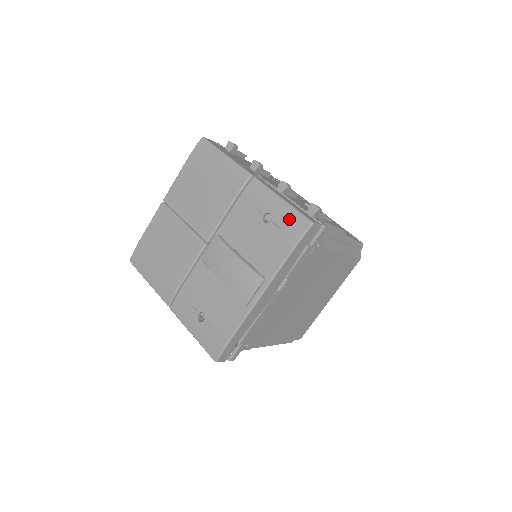
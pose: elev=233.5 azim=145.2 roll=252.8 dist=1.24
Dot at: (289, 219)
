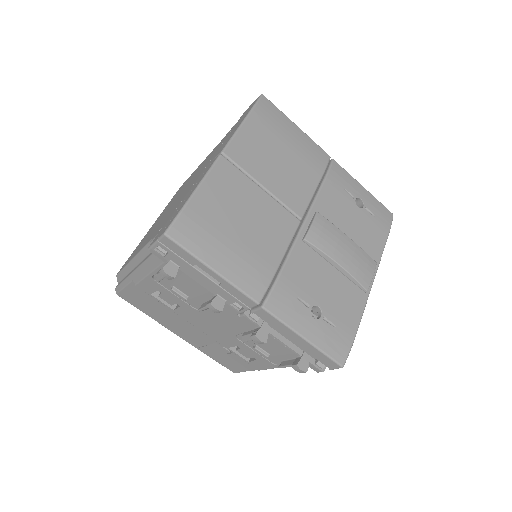
Dot at: (378, 207)
